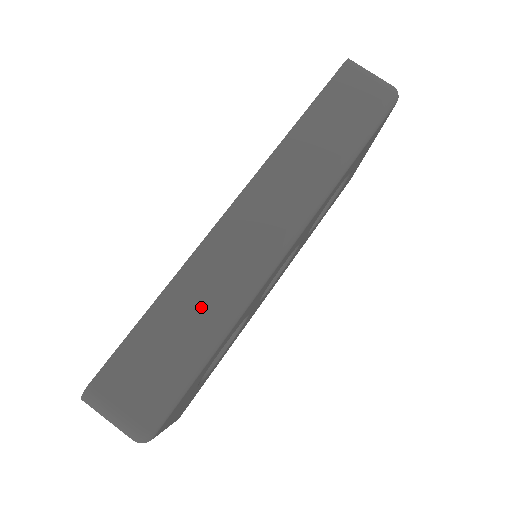
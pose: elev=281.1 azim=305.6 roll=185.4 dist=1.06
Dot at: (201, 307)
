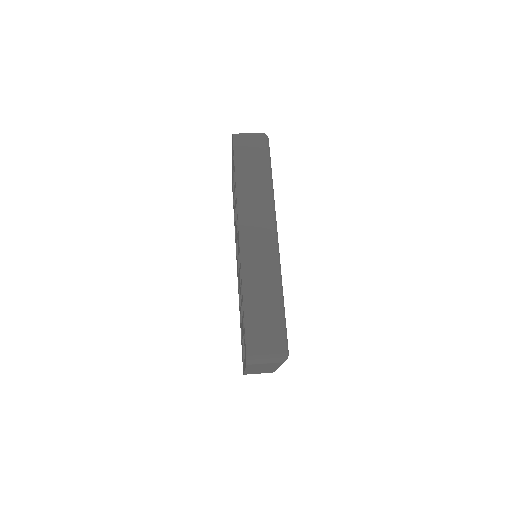
Dot at: (264, 288)
